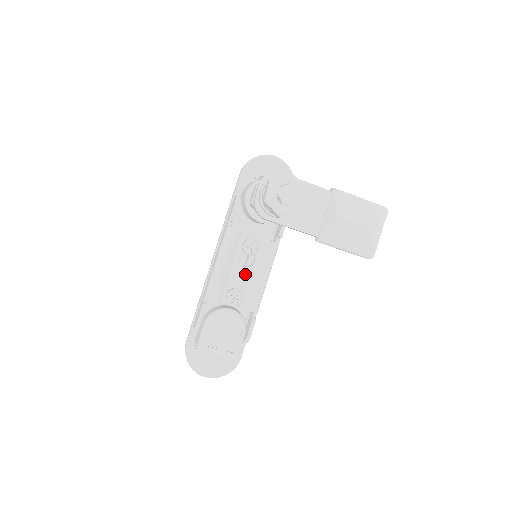
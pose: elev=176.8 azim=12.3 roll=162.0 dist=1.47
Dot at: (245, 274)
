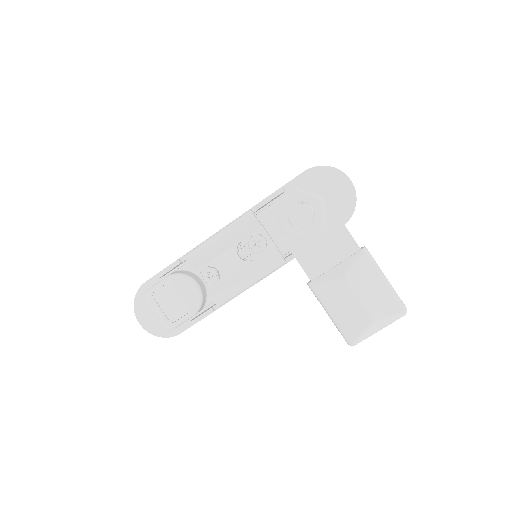
Dot at: (235, 264)
